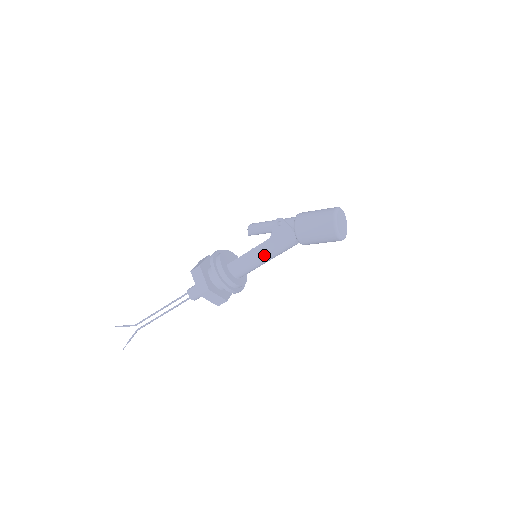
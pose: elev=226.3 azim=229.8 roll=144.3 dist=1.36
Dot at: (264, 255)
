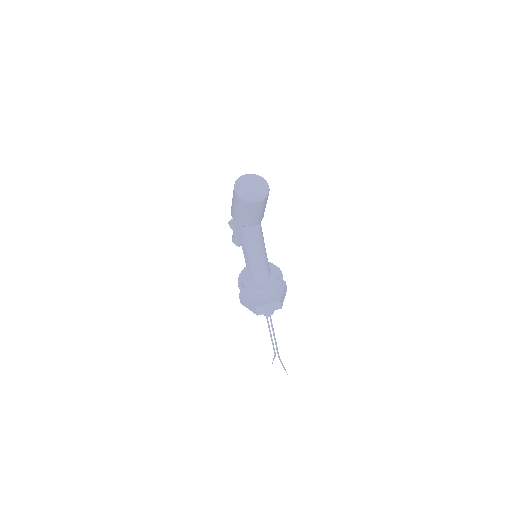
Dot at: (252, 254)
